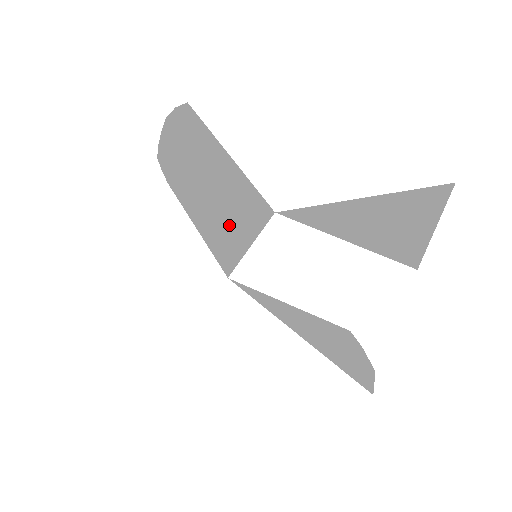
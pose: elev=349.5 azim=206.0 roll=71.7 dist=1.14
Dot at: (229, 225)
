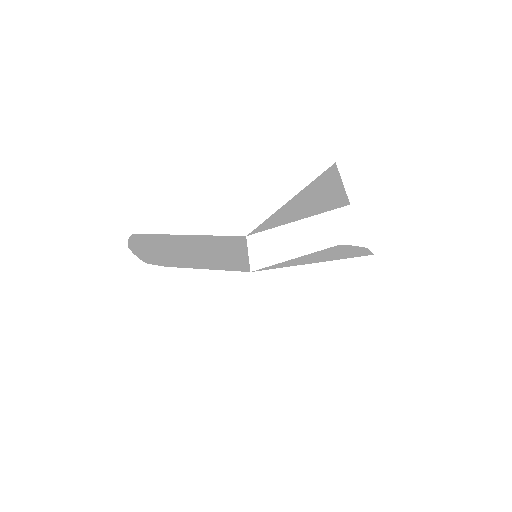
Dot at: (226, 257)
